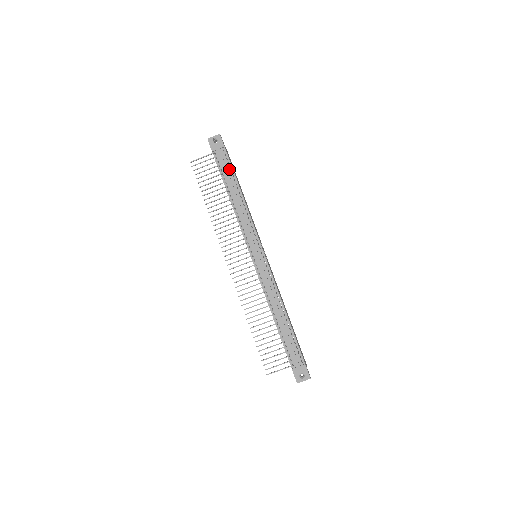
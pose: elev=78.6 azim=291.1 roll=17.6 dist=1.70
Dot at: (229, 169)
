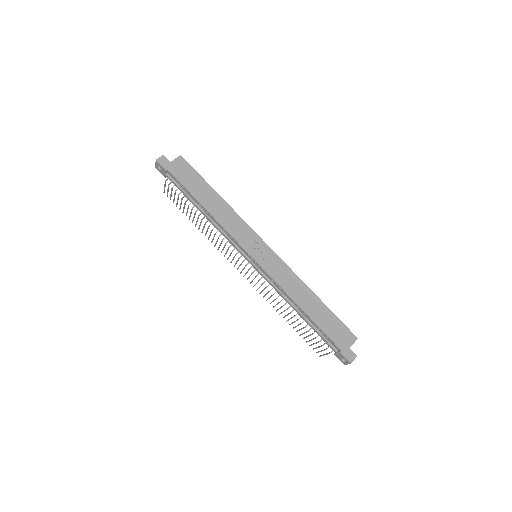
Dot at: (184, 189)
